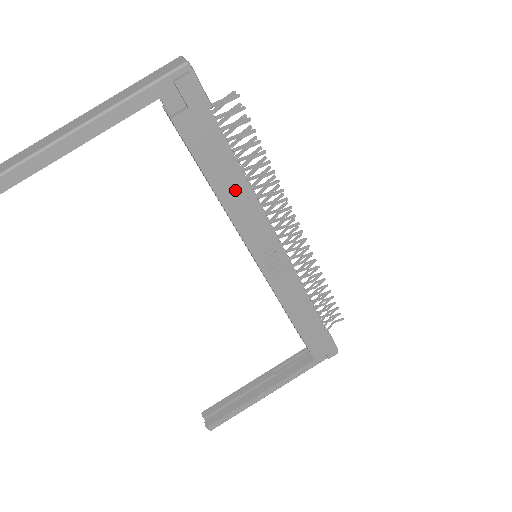
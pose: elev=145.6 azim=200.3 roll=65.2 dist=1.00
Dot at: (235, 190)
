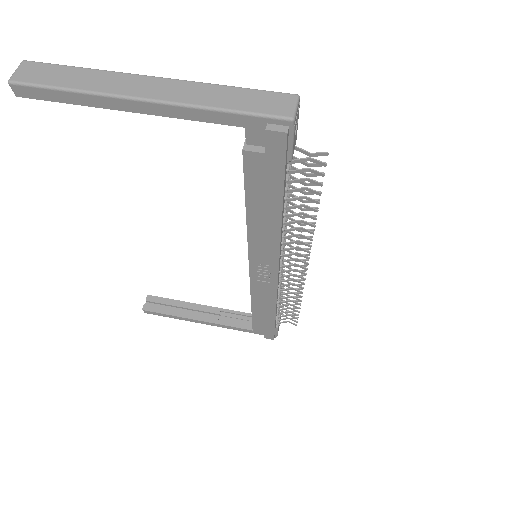
Dot at: (266, 222)
